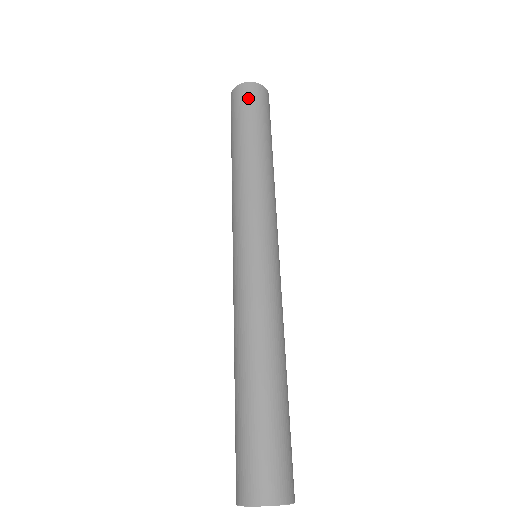
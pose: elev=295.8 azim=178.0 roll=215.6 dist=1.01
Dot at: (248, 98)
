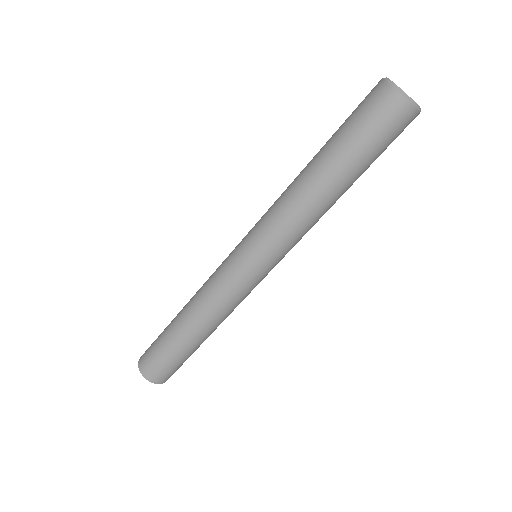
Dot at: (378, 117)
